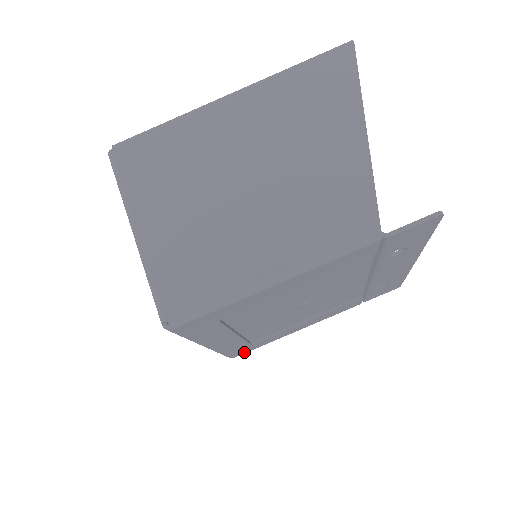
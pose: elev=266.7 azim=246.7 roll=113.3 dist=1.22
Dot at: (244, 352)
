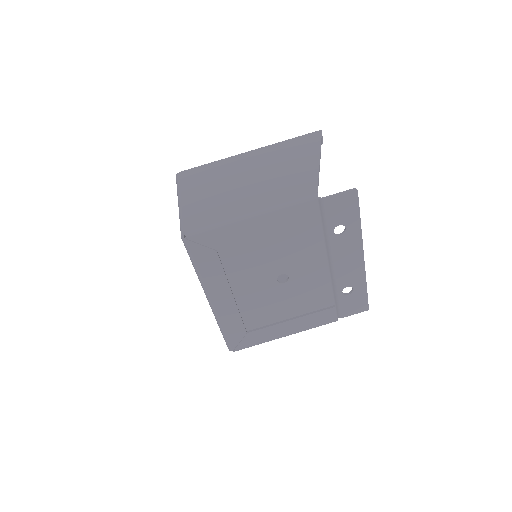
Dot at: (241, 345)
